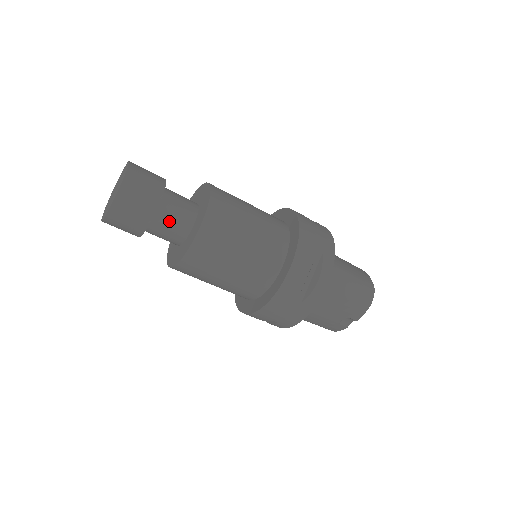
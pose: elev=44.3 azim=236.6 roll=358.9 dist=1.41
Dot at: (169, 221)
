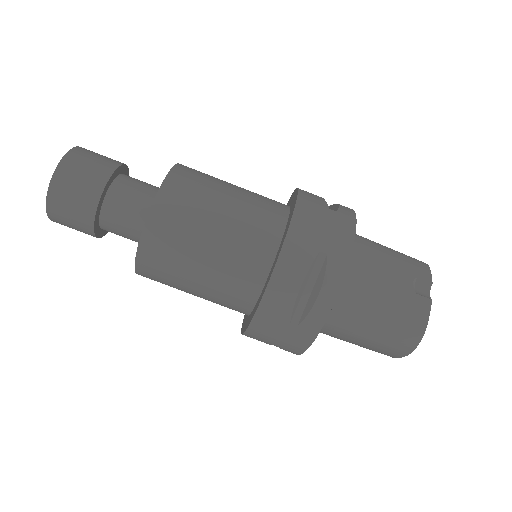
Dot at: (139, 182)
